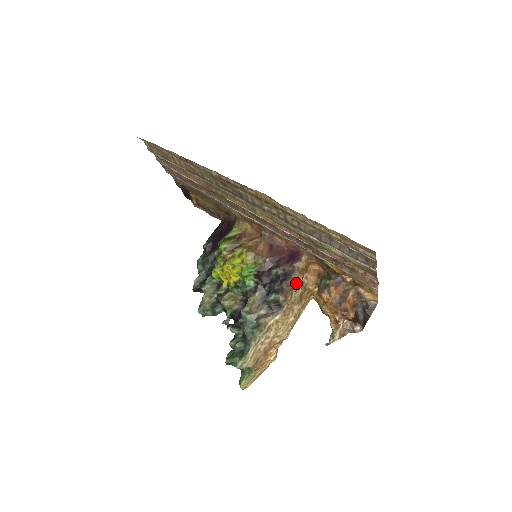
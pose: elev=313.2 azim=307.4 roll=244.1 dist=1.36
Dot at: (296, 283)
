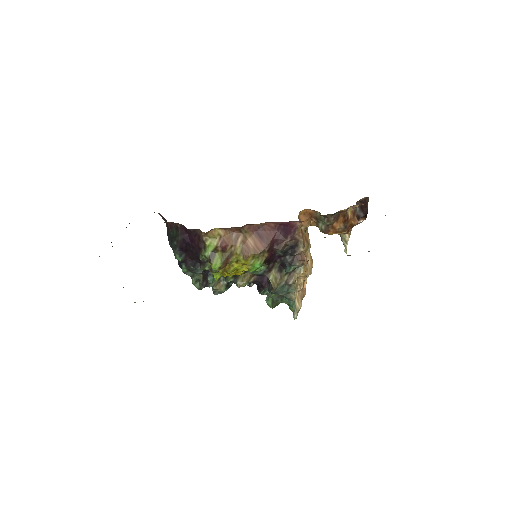
Dot at: (304, 245)
